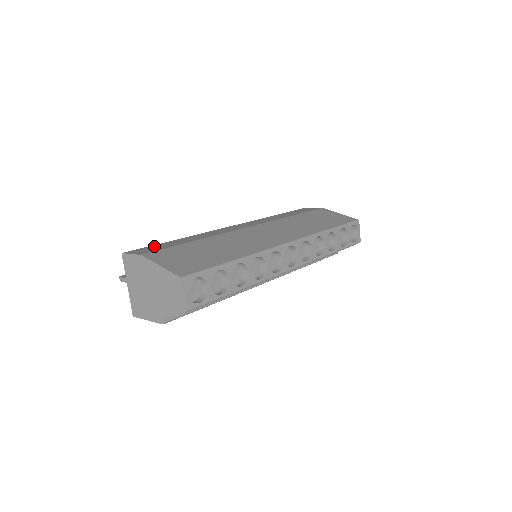
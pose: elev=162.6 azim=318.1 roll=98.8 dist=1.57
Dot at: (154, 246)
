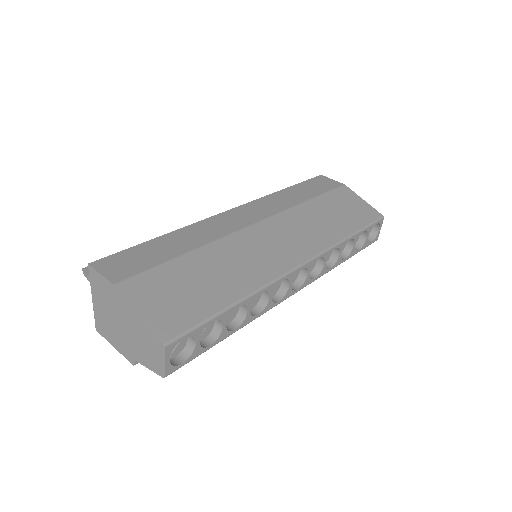
Dot at: (132, 253)
